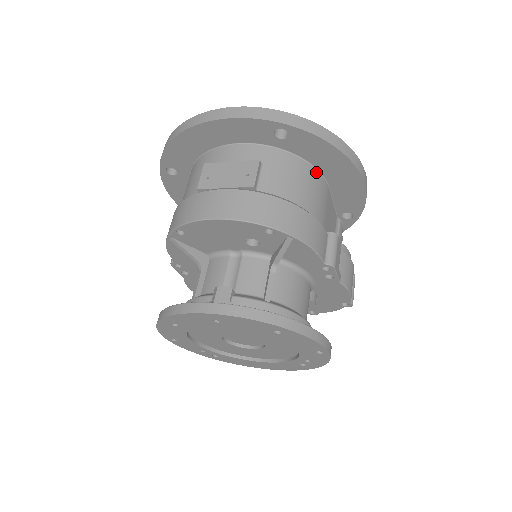
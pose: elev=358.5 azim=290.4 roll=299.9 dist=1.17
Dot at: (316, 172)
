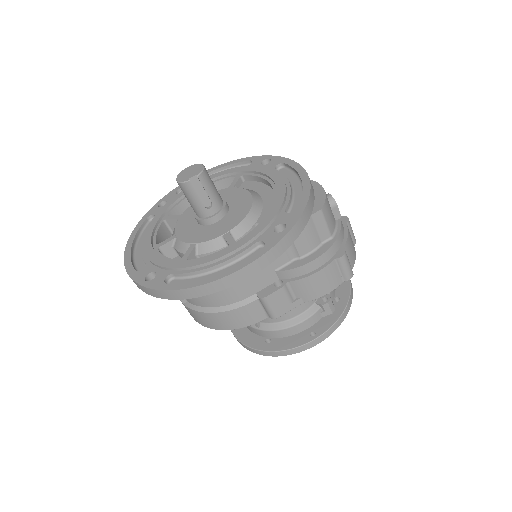
Dot at: occluded
